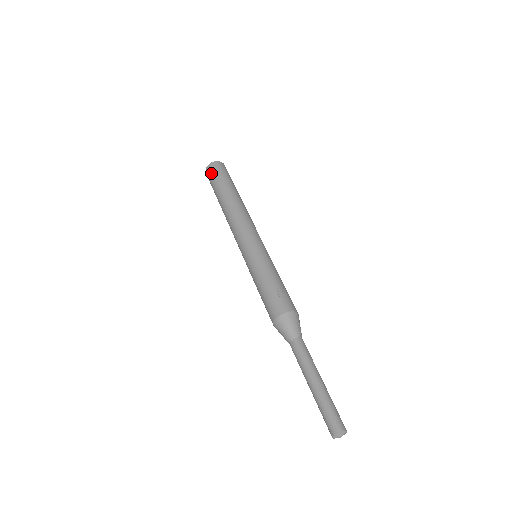
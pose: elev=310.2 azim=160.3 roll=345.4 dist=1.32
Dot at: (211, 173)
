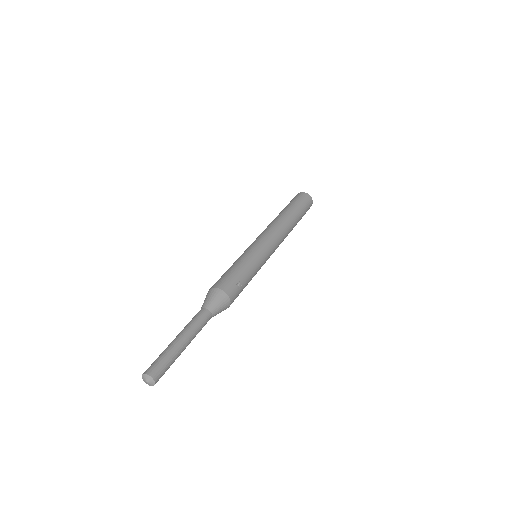
Dot at: (301, 197)
